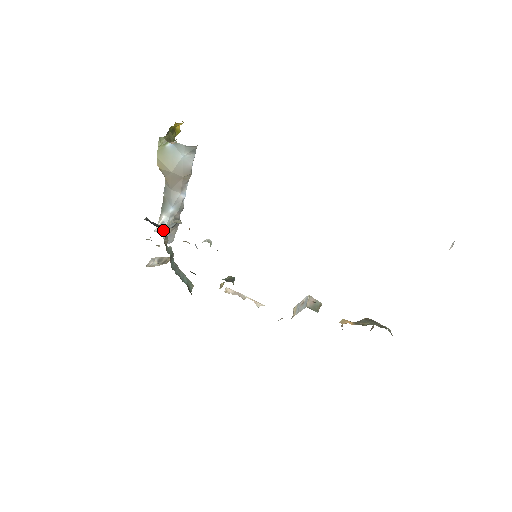
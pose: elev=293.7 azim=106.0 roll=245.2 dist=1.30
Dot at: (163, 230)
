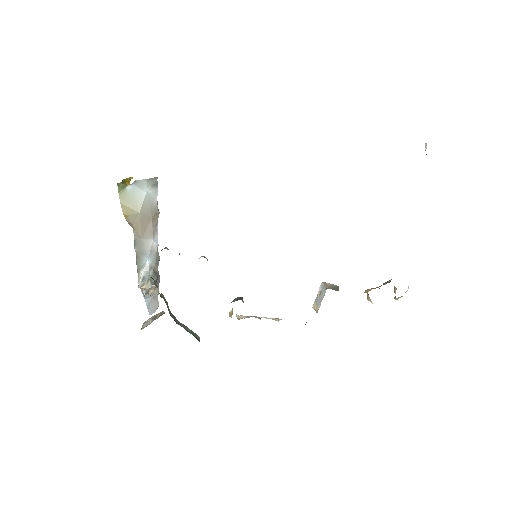
Dot at: occluded
